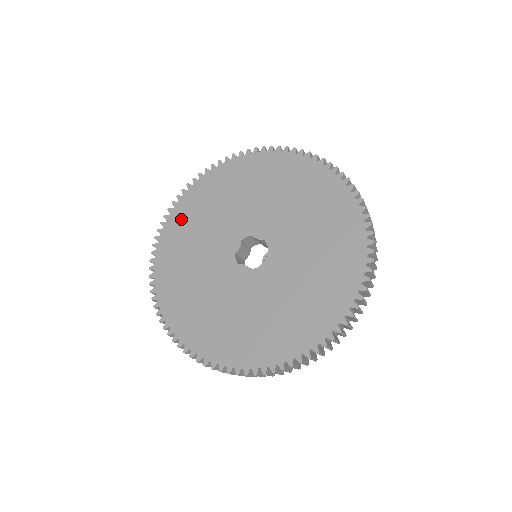
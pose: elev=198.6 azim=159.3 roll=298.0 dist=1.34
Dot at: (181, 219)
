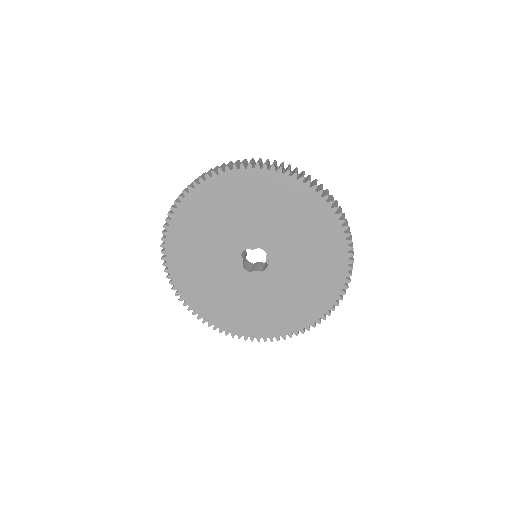
Dot at: (180, 261)
